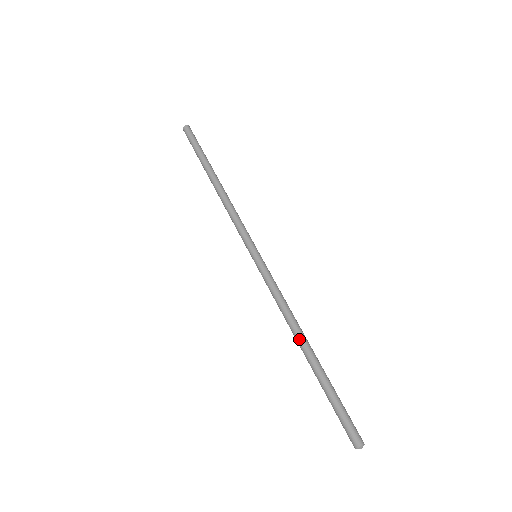
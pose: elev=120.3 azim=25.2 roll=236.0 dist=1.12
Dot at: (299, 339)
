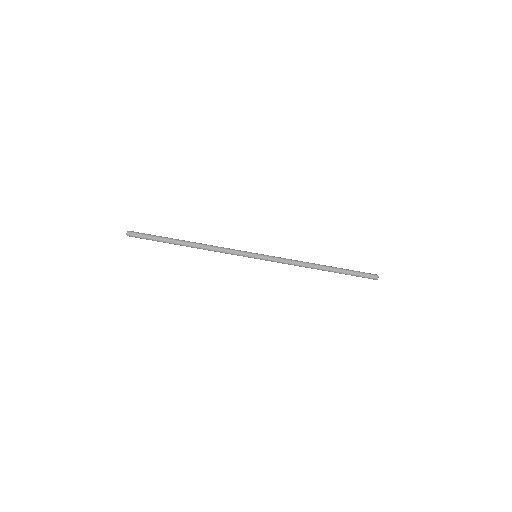
Dot at: (317, 267)
